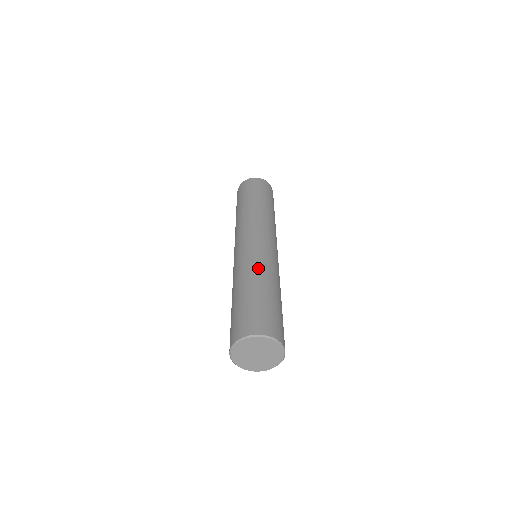
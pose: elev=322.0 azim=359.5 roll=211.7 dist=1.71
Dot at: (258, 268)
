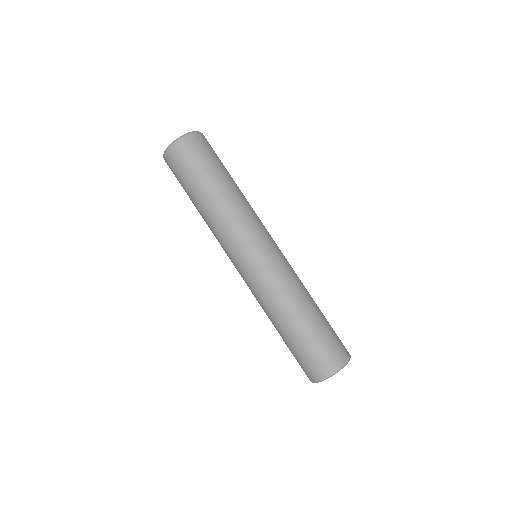
Dot at: (289, 296)
